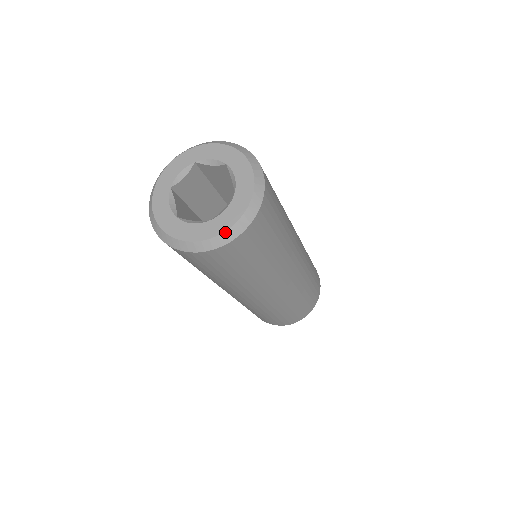
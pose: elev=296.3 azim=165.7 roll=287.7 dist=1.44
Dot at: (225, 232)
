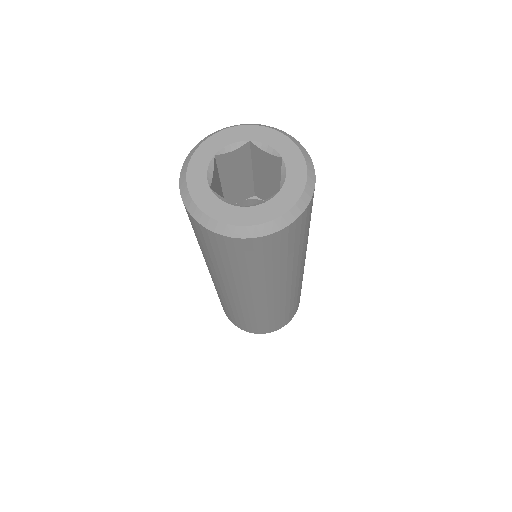
Dot at: (304, 190)
